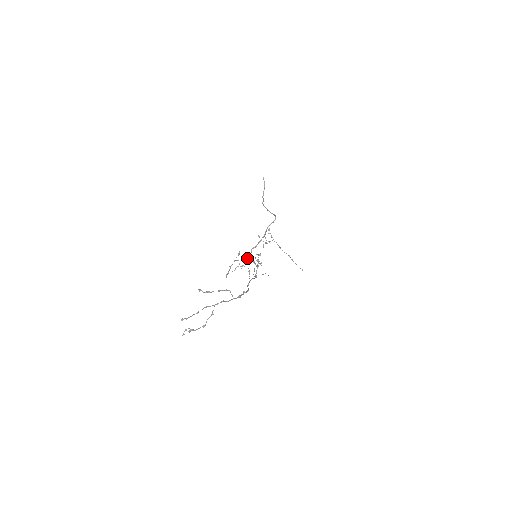
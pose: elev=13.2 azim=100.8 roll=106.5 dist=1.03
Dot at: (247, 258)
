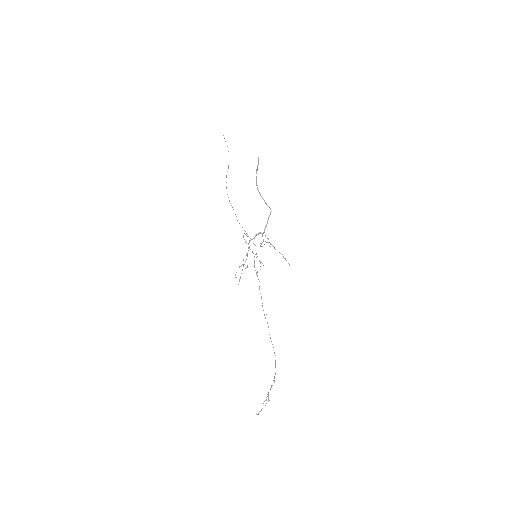
Dot at: occluded
